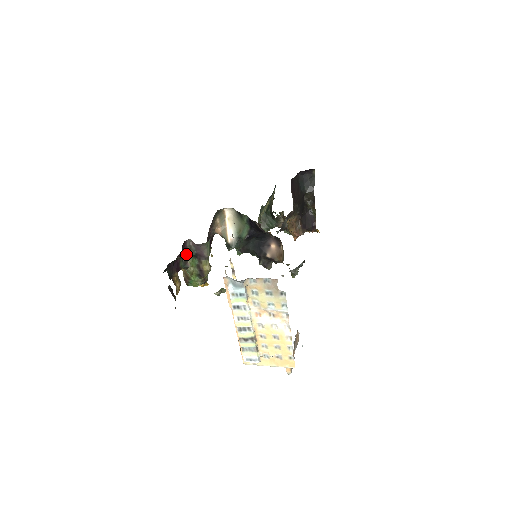
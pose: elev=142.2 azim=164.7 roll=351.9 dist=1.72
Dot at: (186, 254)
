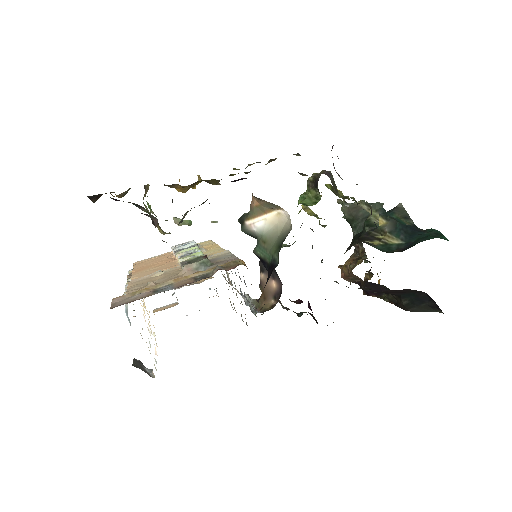
Dot at: occluded
